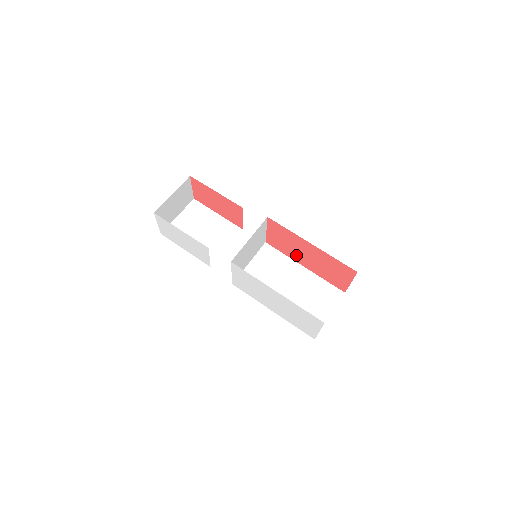
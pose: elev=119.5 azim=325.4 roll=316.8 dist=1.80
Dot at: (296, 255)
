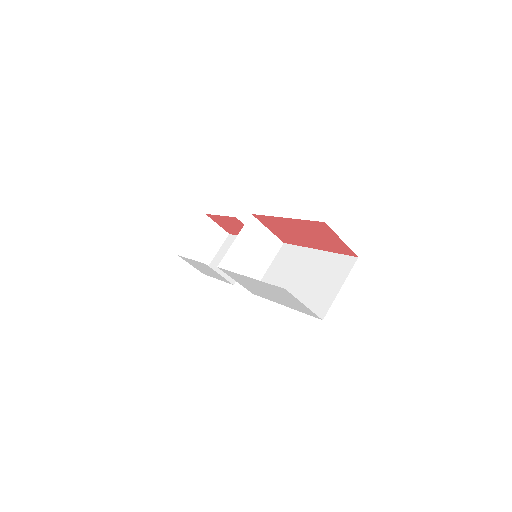
Dot at: (300, 240)
